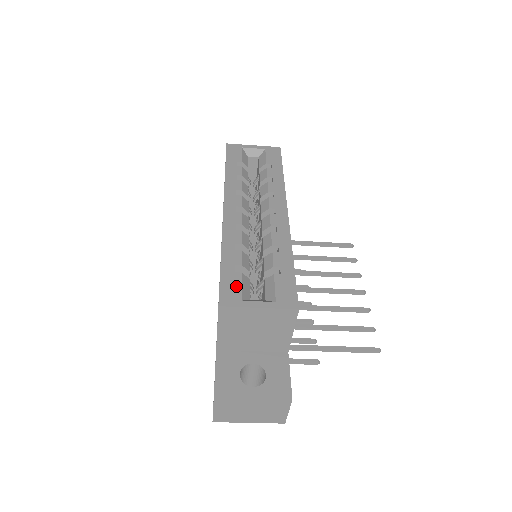
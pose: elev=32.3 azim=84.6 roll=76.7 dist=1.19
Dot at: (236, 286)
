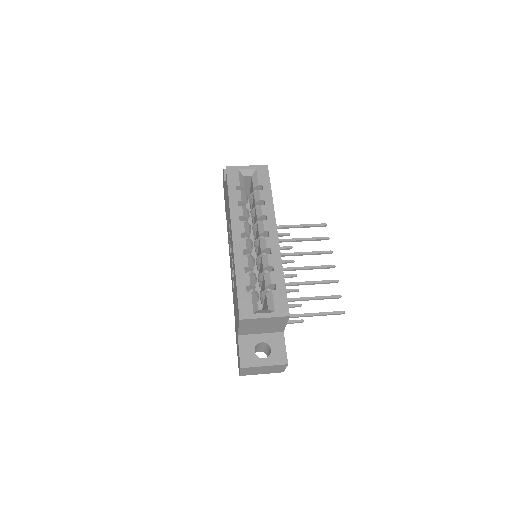
Dot at: (249, 303)
